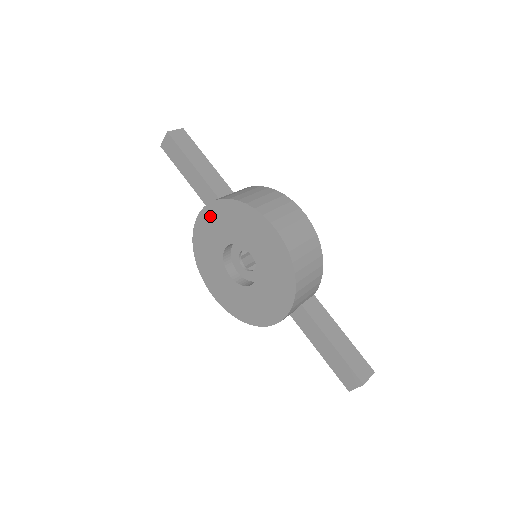
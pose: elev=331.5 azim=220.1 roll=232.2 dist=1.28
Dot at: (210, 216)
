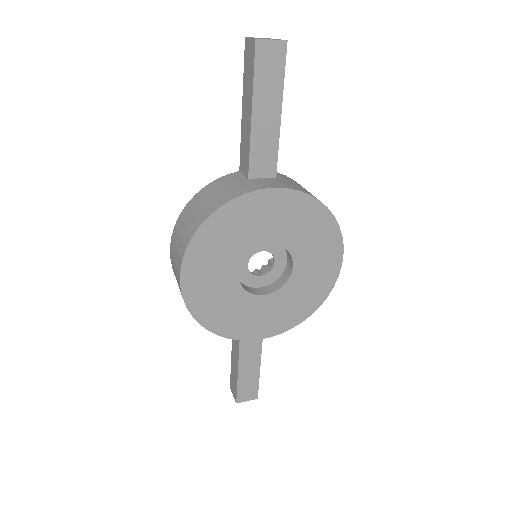
Dot at: (284, 203)
